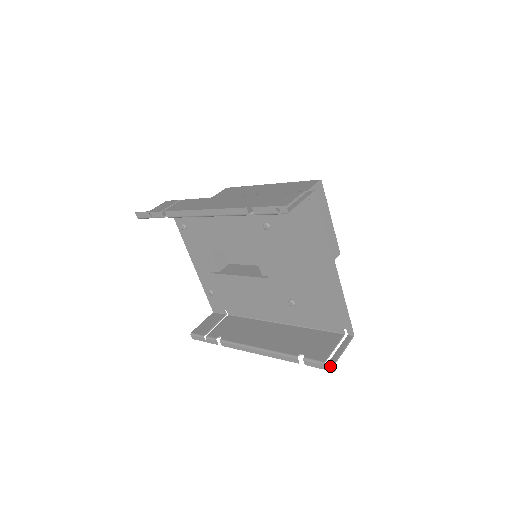
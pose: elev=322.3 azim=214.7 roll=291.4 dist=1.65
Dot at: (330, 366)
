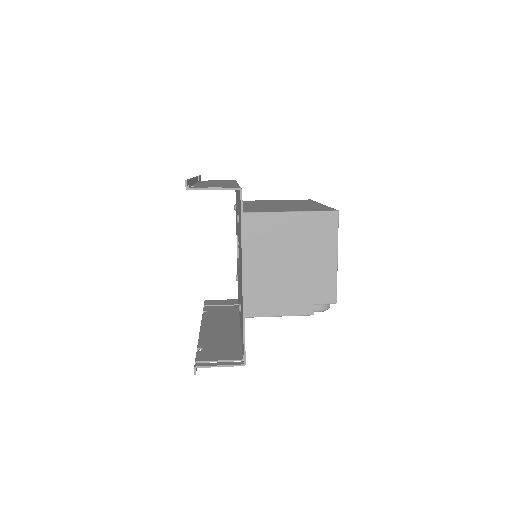
Dot at: (194, 366)
